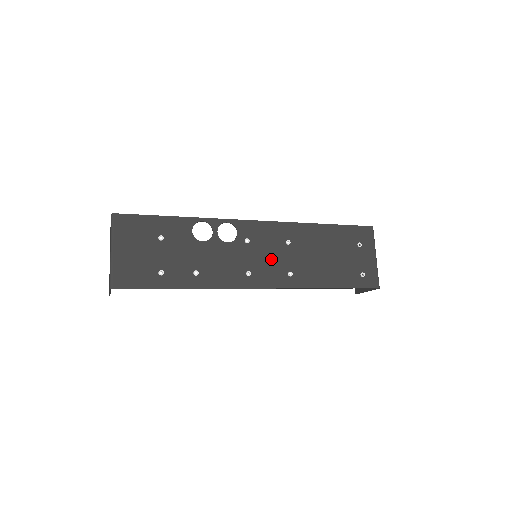
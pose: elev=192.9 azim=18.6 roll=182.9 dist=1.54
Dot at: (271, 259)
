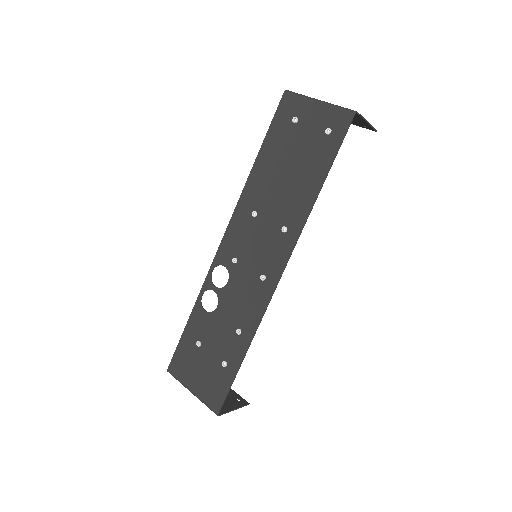
Dot at: (261, 244)
